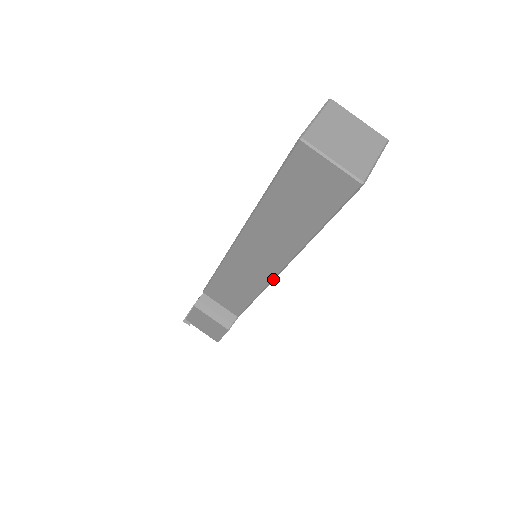
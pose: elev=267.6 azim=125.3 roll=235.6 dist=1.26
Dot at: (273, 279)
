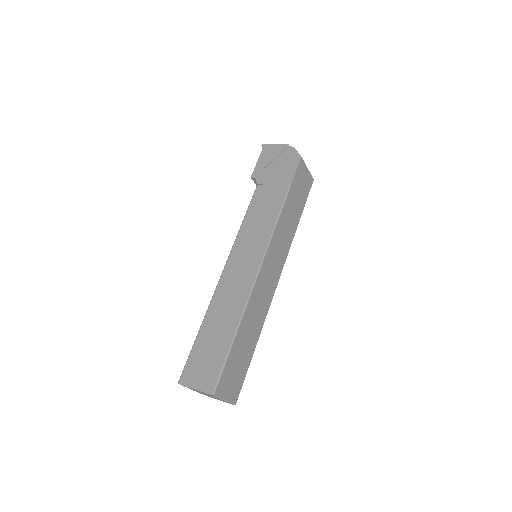
Dot at: occluded
